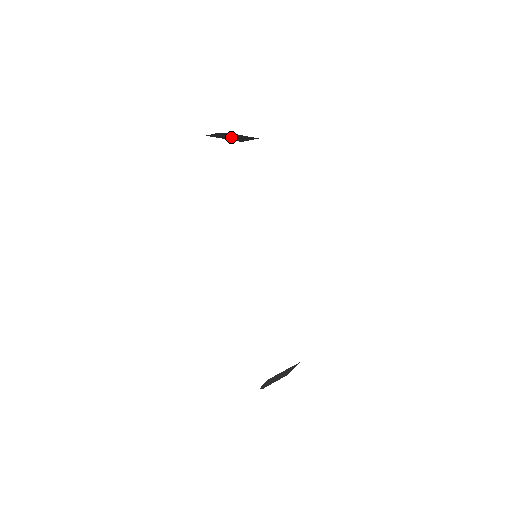
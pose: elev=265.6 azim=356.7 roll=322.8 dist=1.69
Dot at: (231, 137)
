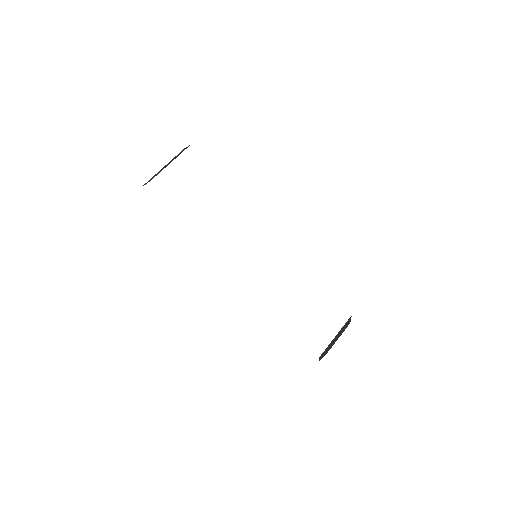
Dot at: occluded
